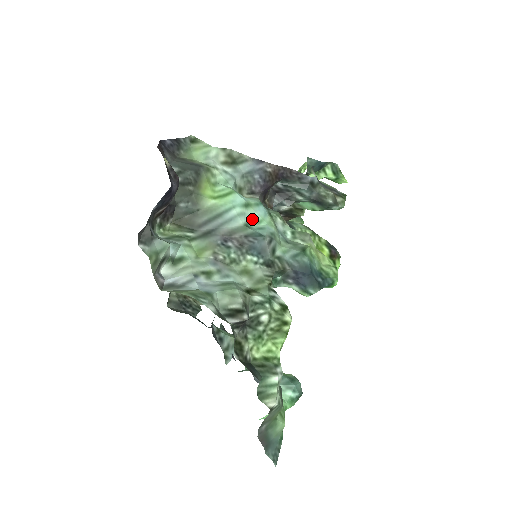
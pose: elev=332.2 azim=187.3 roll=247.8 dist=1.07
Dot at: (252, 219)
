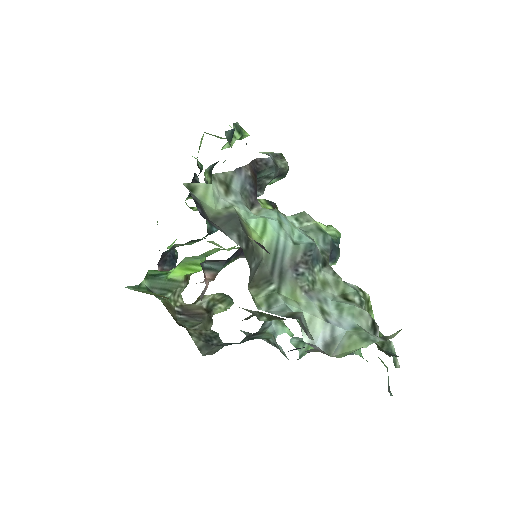
Dot at: (289, 234)
